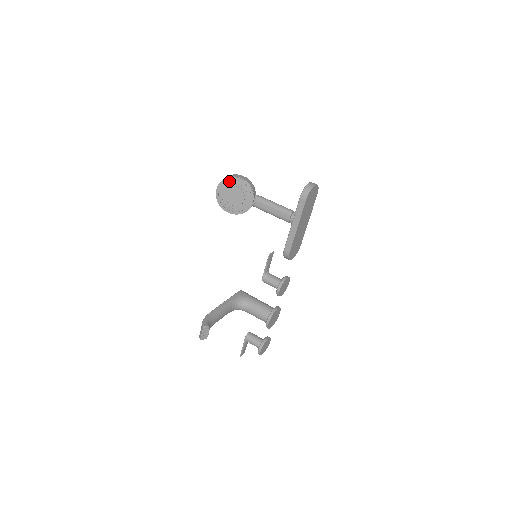
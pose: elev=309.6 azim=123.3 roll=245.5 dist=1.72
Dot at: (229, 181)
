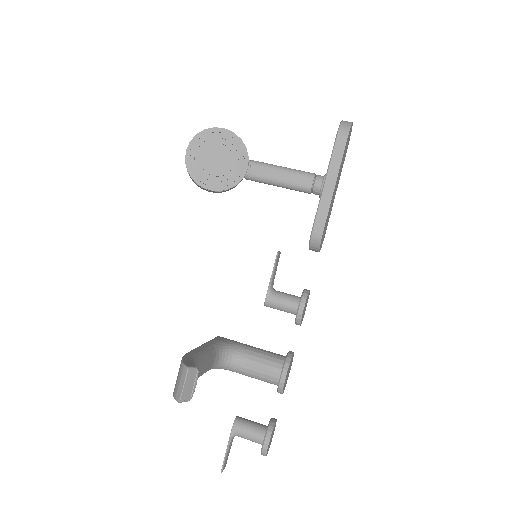
Dot at: (209, 134)
